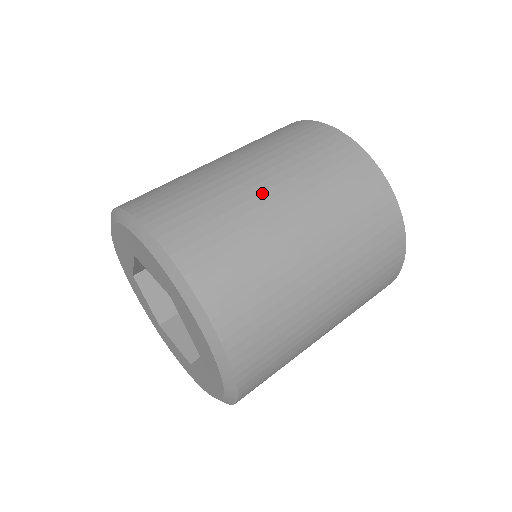
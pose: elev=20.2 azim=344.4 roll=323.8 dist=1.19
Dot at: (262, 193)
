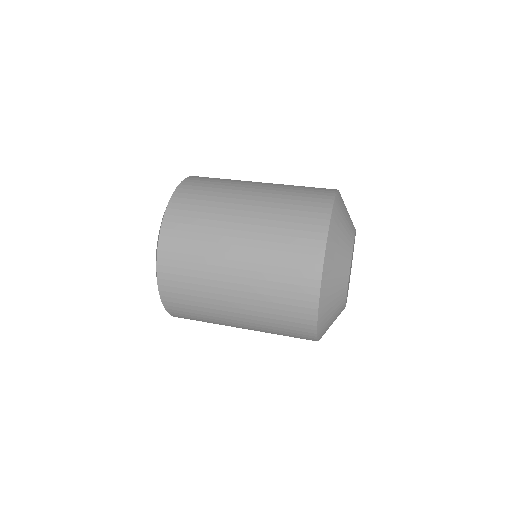
Dot at: (231, 245)
